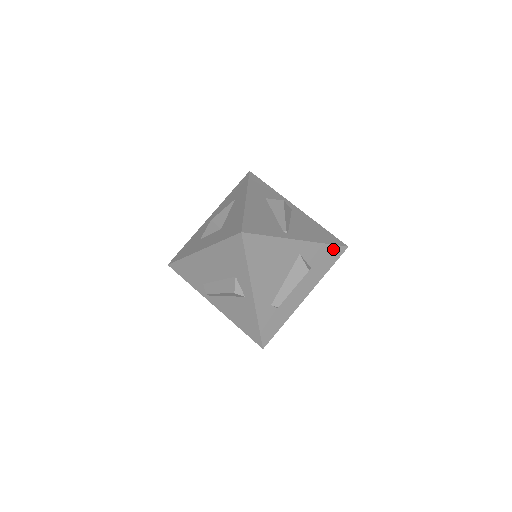
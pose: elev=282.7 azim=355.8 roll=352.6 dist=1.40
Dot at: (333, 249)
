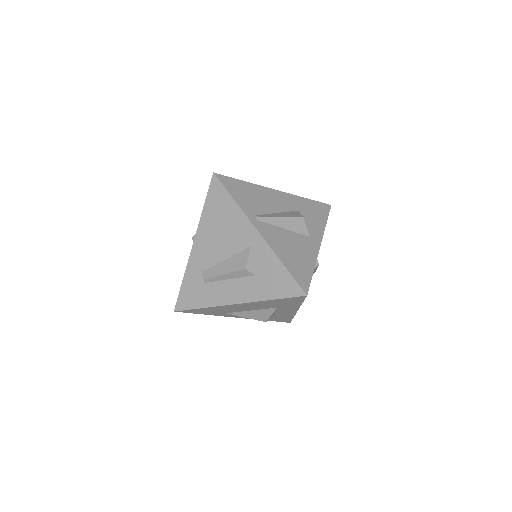
Dot at: (288, 279)
